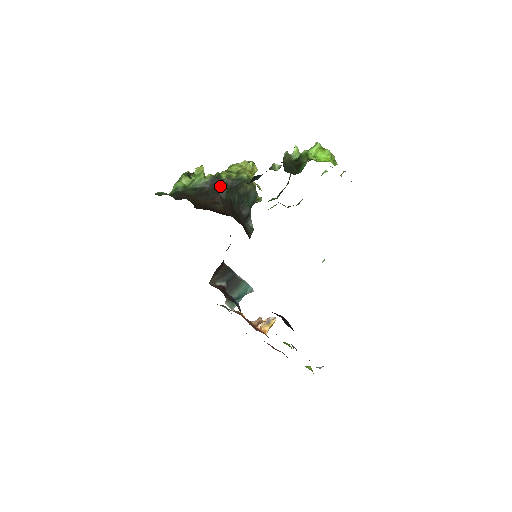
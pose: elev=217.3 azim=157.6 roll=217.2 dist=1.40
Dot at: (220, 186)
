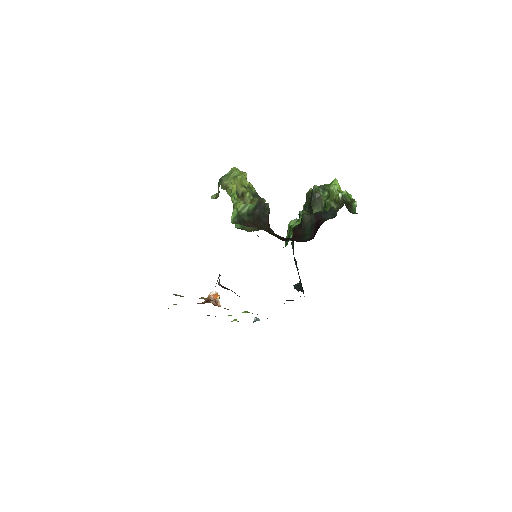
Dot at: (266, 210)
